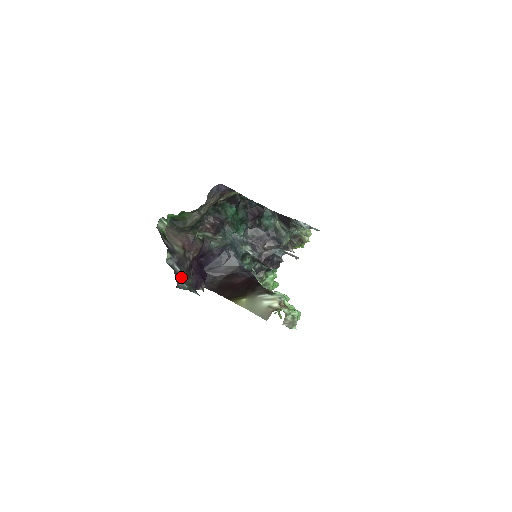
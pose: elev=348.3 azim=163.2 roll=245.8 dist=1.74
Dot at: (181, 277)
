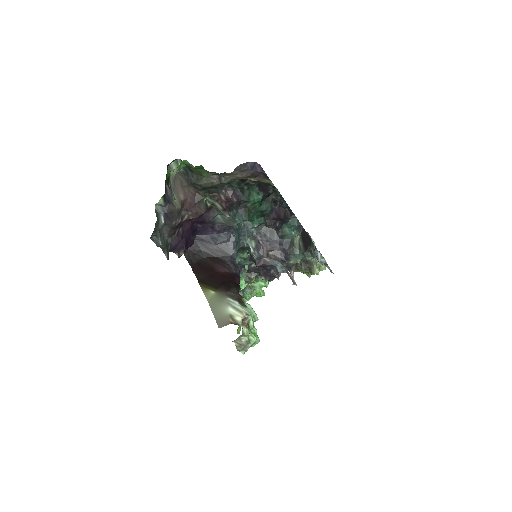
Dot at: (161, 231)
